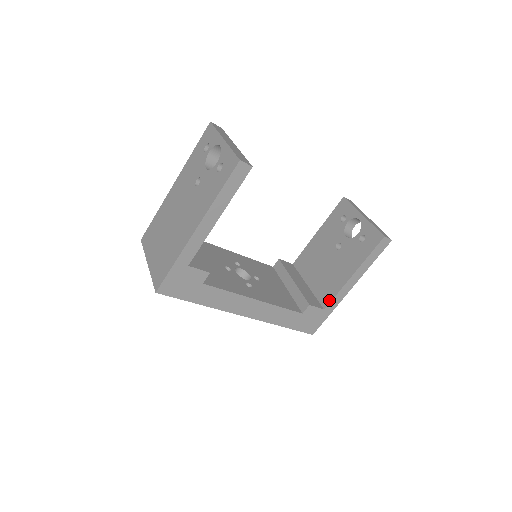
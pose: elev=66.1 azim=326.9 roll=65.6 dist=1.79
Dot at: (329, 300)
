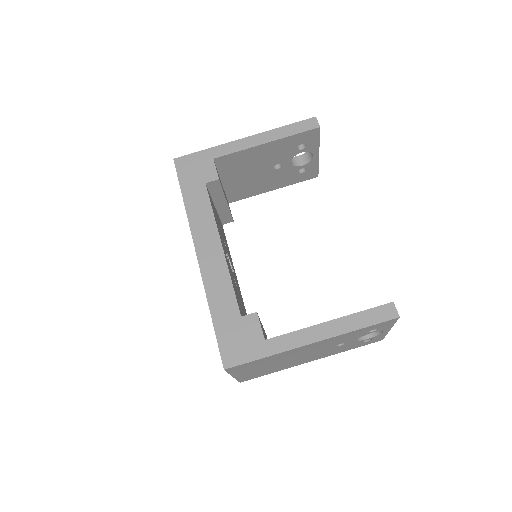
Dot at: (279, 336)
